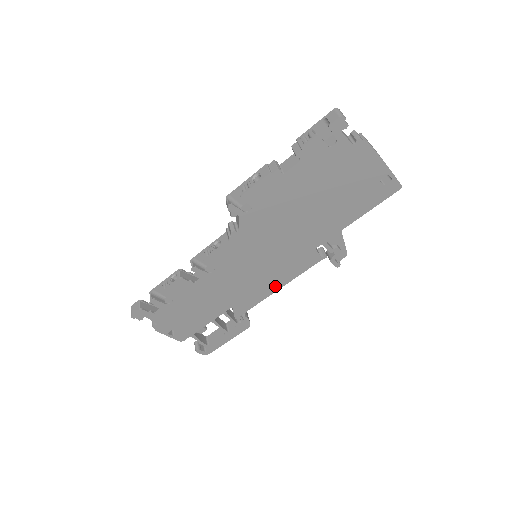
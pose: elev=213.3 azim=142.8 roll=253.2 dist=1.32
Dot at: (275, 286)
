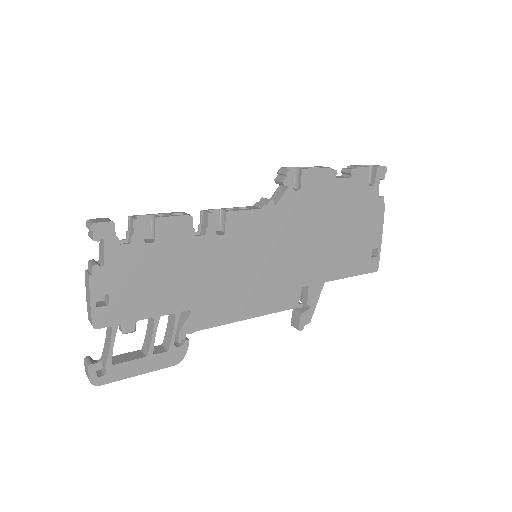
Dot at: (246, 311)
